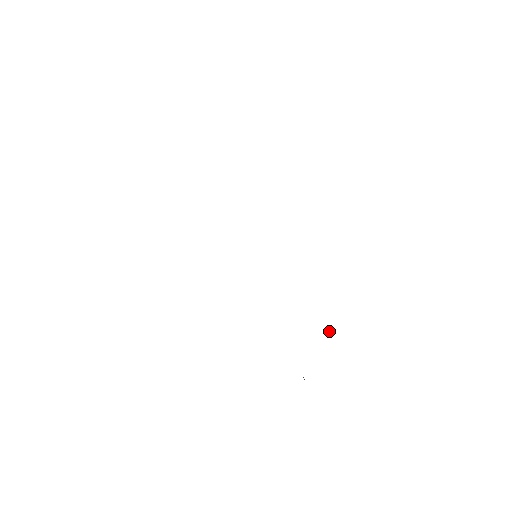
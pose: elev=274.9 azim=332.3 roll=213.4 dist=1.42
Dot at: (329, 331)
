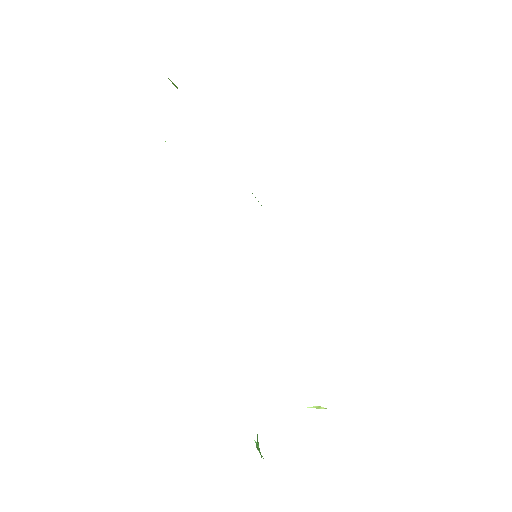
Dot at: occluded
